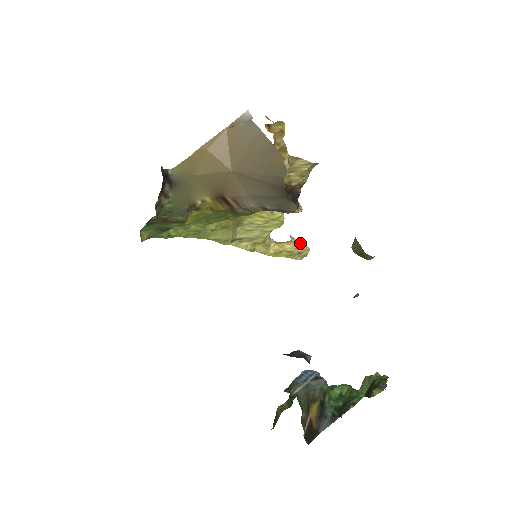
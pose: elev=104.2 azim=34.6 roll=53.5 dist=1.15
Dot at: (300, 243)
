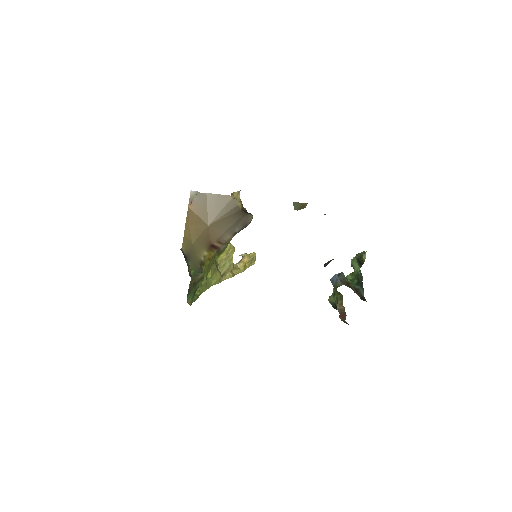
Dot at: (248, 254)
